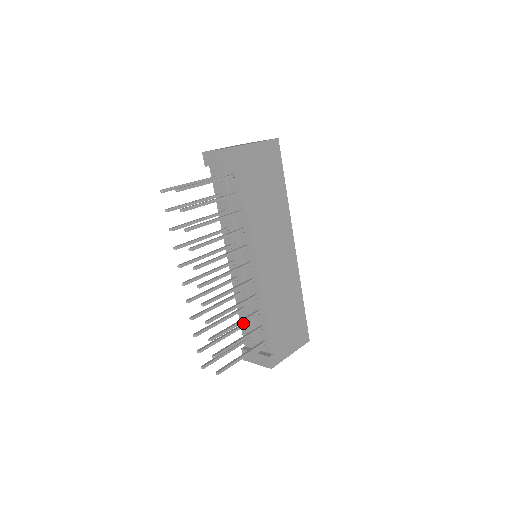
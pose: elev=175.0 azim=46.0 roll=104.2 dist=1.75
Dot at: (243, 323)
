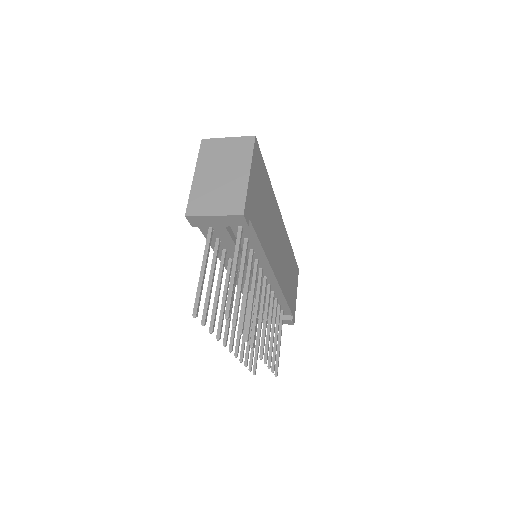
Dot at: occluded
